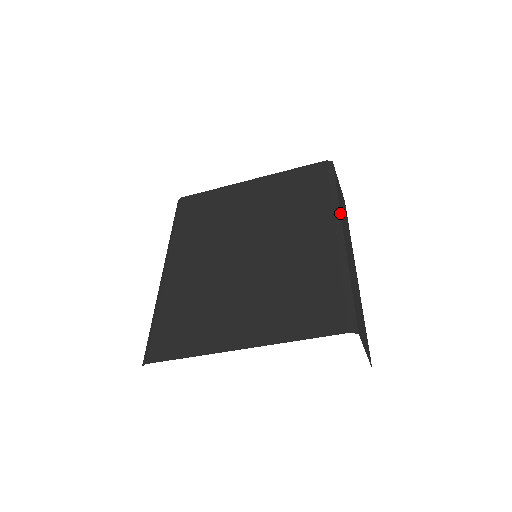
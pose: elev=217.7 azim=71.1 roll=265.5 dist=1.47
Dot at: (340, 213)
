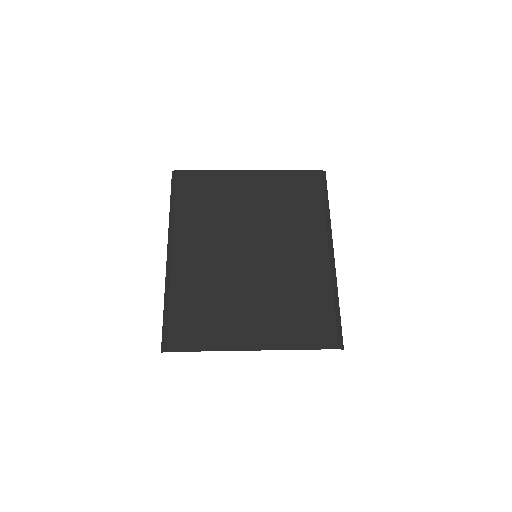
Dot at: occluded
